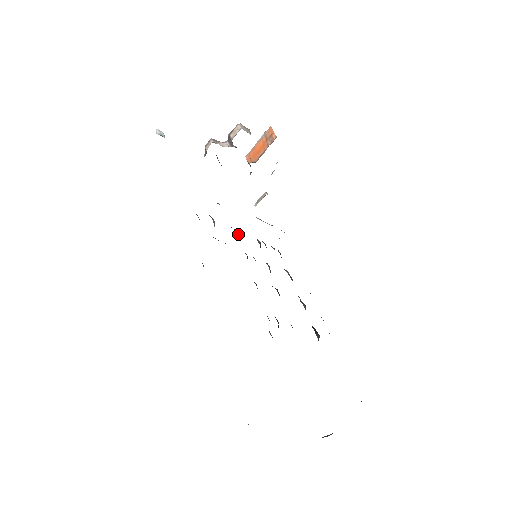
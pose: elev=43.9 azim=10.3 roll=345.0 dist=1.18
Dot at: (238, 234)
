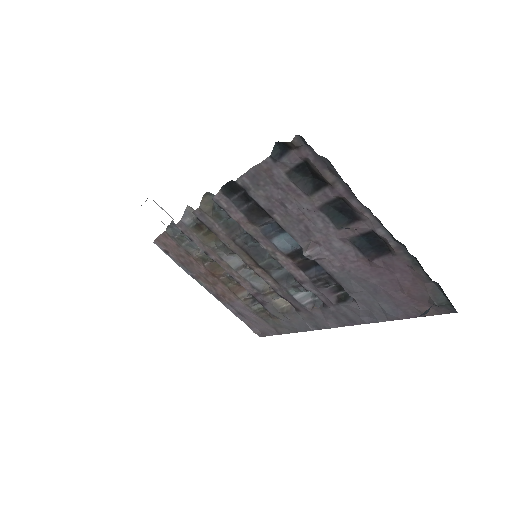
Dot at: (226, 273)
